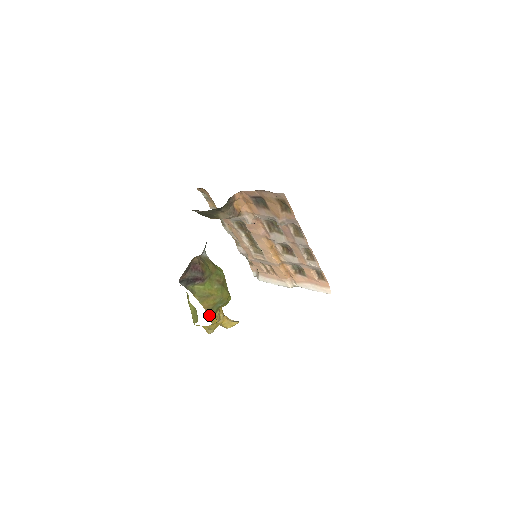
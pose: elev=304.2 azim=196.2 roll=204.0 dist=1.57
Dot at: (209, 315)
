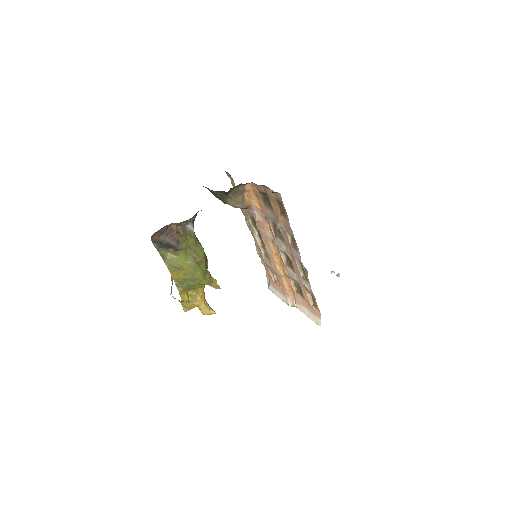
Dot at: (178, 288)
